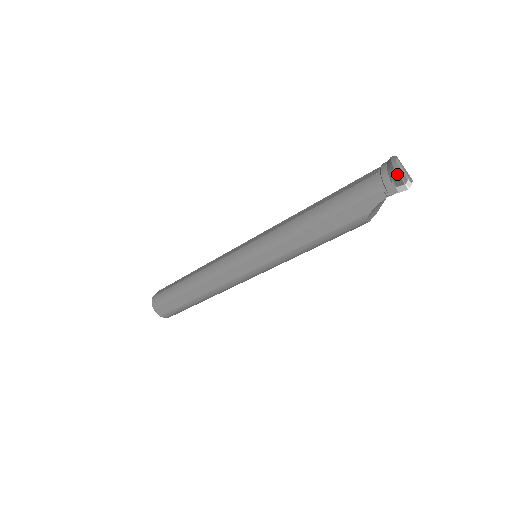
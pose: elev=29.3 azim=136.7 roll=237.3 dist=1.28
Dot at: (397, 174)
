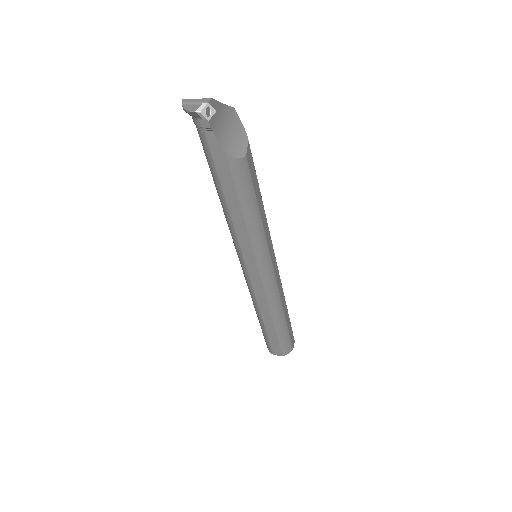
Dot at: (187, 112)
